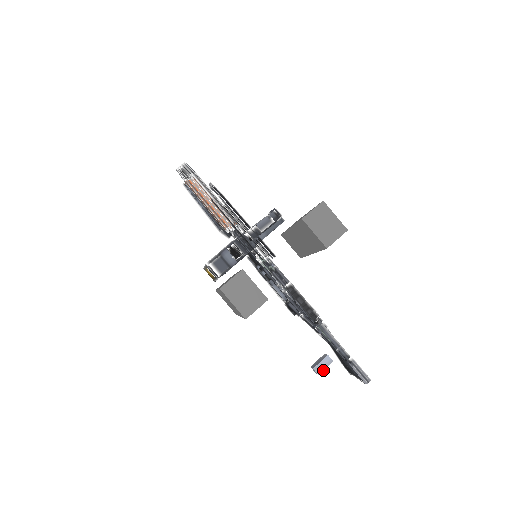
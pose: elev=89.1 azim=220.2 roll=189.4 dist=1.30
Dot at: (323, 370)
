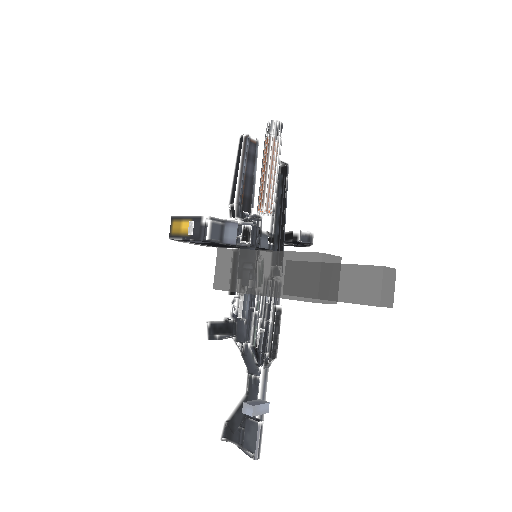
Dot at: occluded
